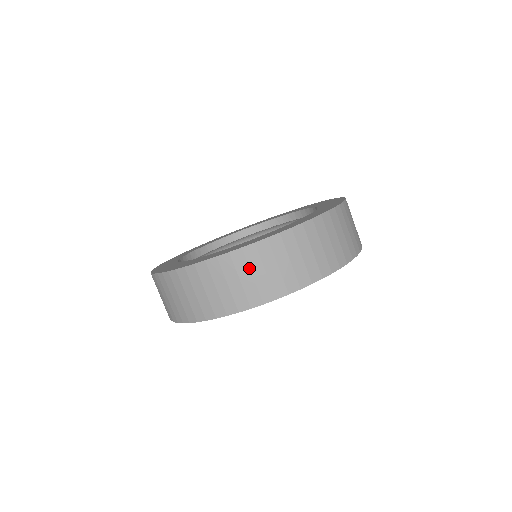
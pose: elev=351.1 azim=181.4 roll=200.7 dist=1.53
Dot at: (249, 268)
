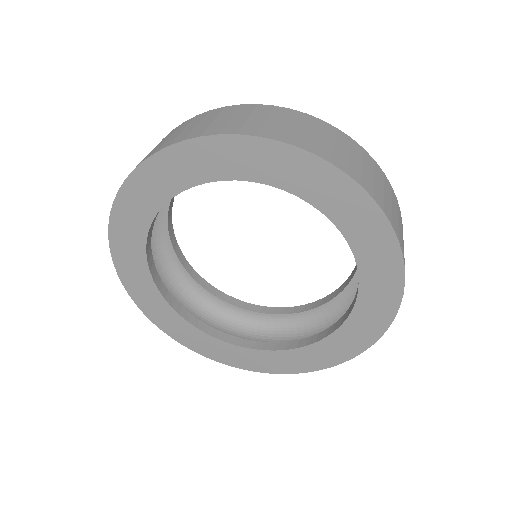
Dot at: (285, 119)
